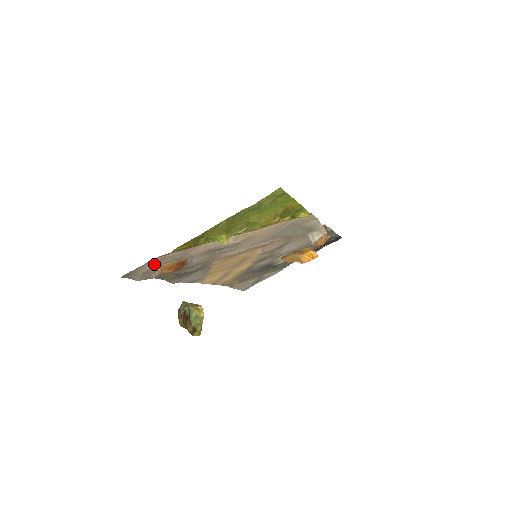
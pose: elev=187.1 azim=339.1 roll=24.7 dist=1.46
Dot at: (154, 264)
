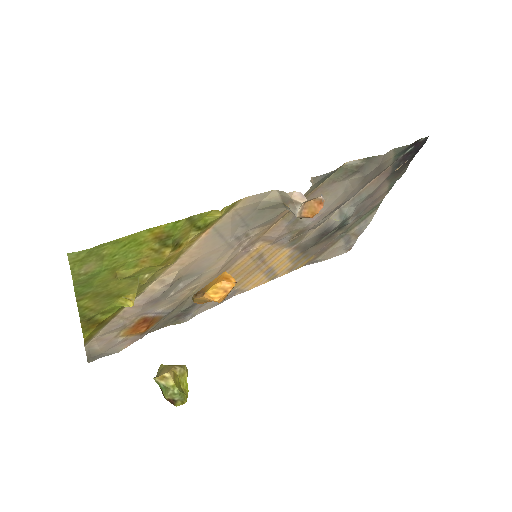
Dot at: (99, 344)
